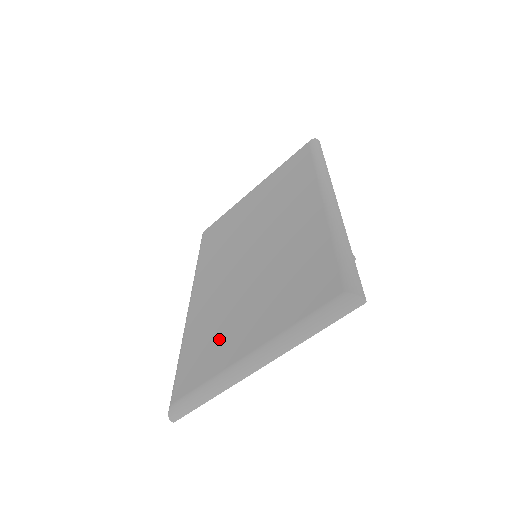
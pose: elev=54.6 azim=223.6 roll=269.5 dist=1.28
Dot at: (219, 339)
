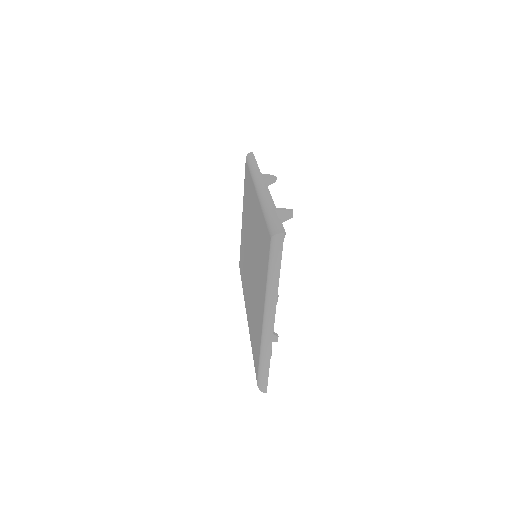
Dot at: (256, 323)
